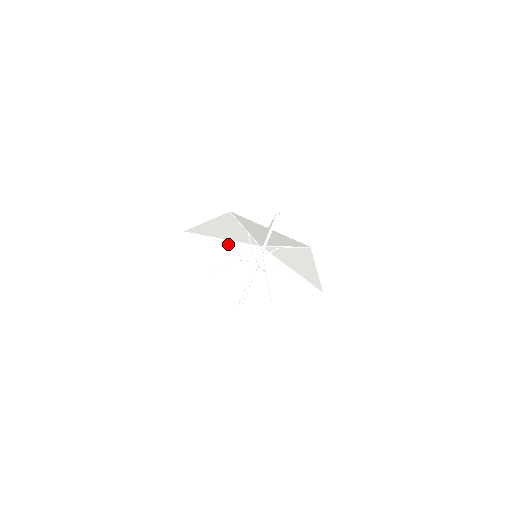
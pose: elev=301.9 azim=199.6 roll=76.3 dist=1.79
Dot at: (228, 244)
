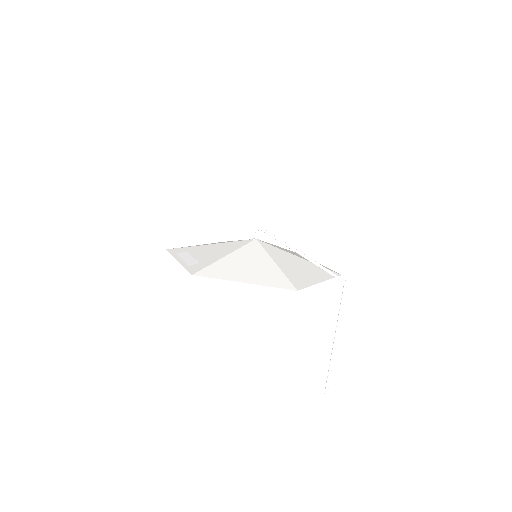
Dot at: (225, 251)
